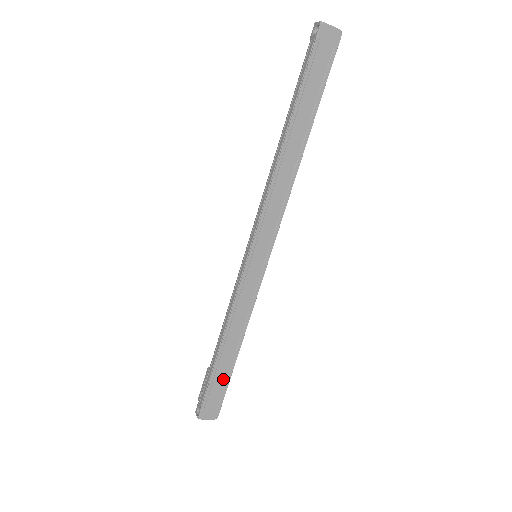
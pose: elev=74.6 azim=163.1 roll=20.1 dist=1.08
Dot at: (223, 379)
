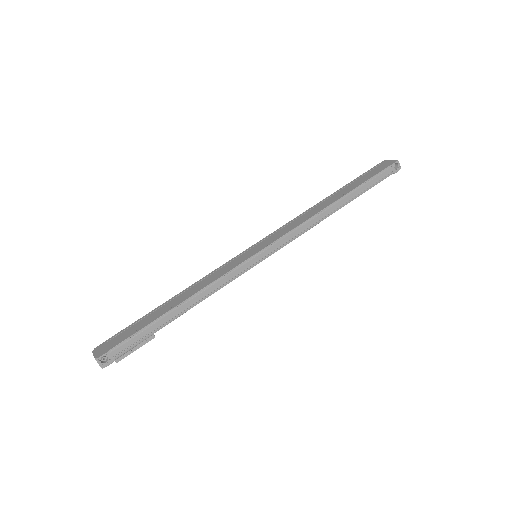
Dot at: (142, 325)
